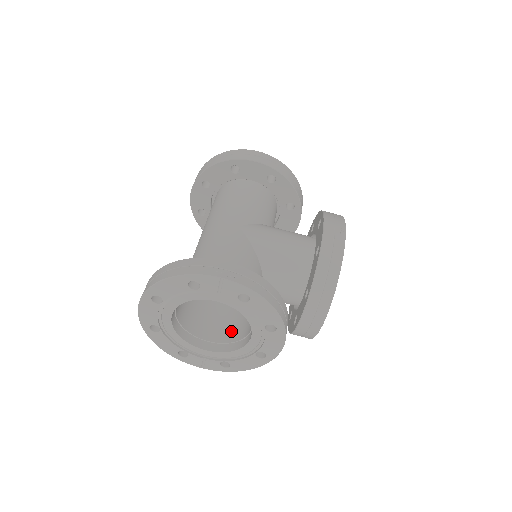
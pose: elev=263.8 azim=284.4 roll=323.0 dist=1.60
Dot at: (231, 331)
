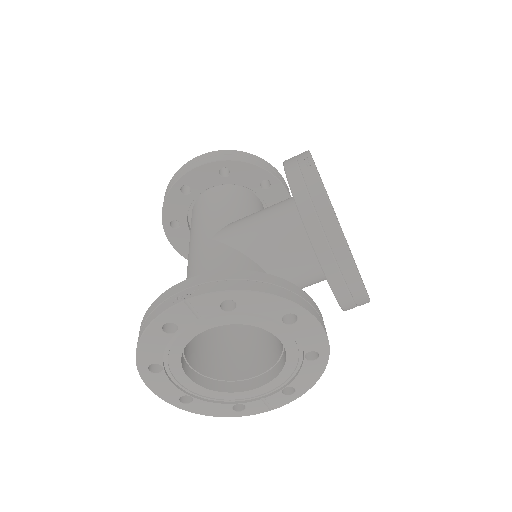
Dot at: (272, 350)
